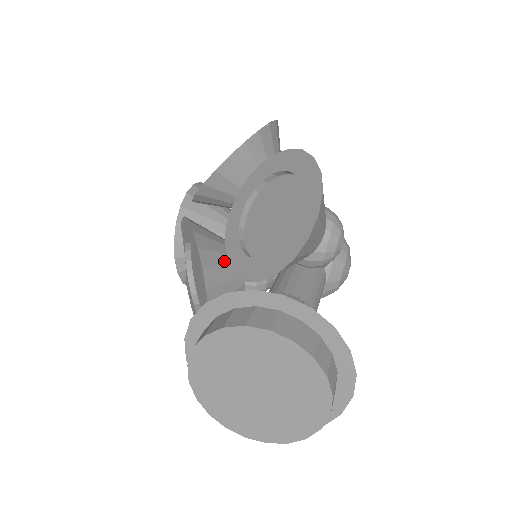
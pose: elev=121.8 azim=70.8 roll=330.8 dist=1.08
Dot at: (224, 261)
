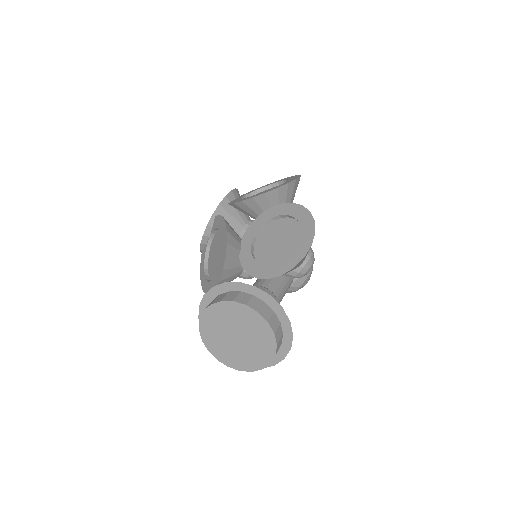
Dot at: (238, 254)
